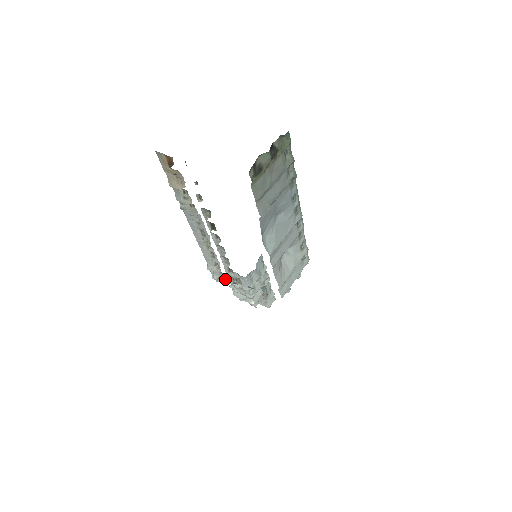
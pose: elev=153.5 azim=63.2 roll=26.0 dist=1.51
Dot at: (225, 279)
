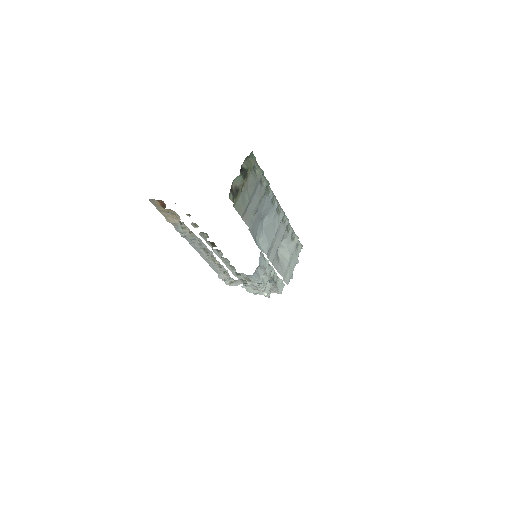
Dot at: (236, 282)
